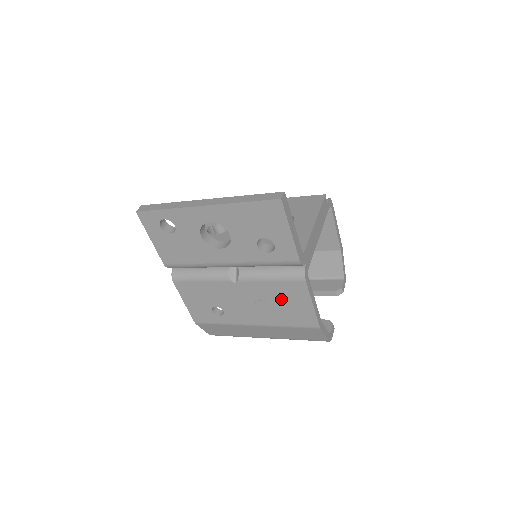
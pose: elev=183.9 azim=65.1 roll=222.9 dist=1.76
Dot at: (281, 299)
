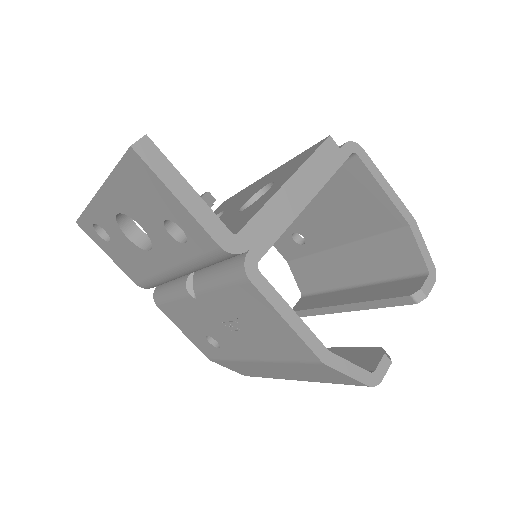
Dot at: (249, 317)
